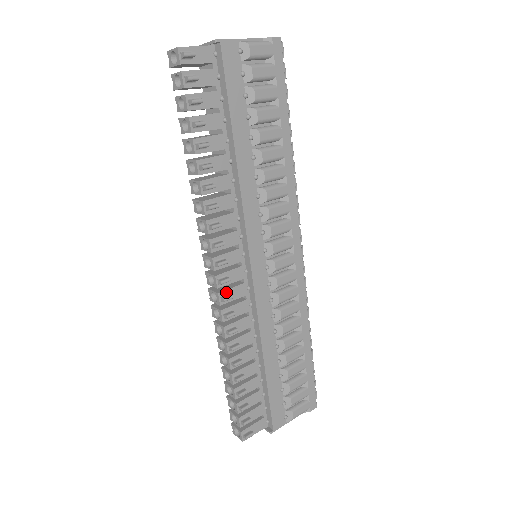
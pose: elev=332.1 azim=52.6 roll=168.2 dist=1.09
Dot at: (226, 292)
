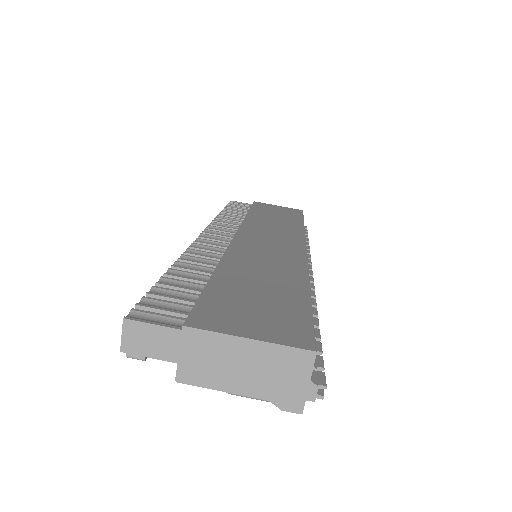
Dot at: occluded
